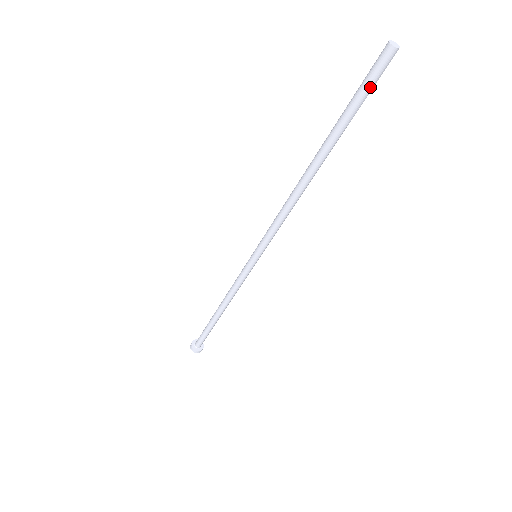
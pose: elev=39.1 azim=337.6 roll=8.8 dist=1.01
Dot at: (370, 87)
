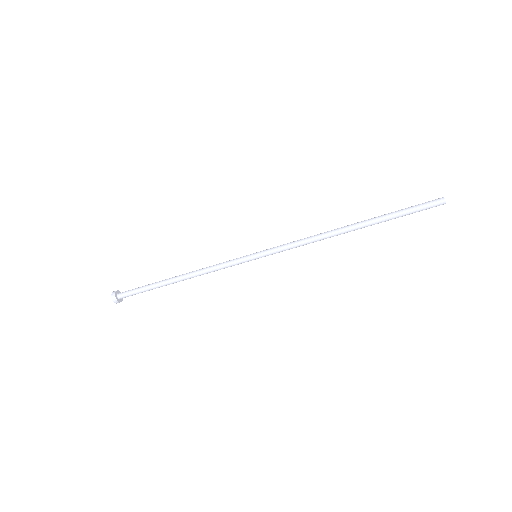
Dot at: (419, 211)
